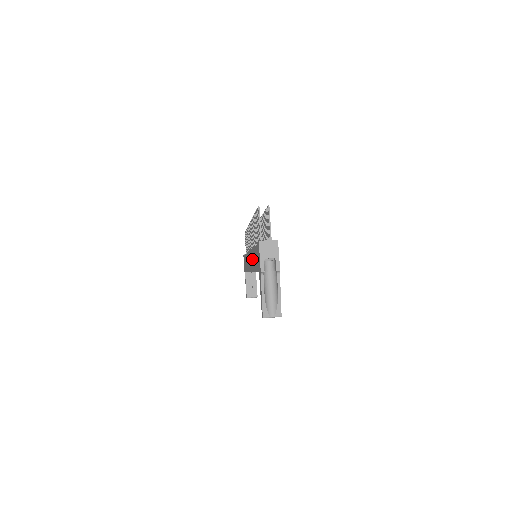
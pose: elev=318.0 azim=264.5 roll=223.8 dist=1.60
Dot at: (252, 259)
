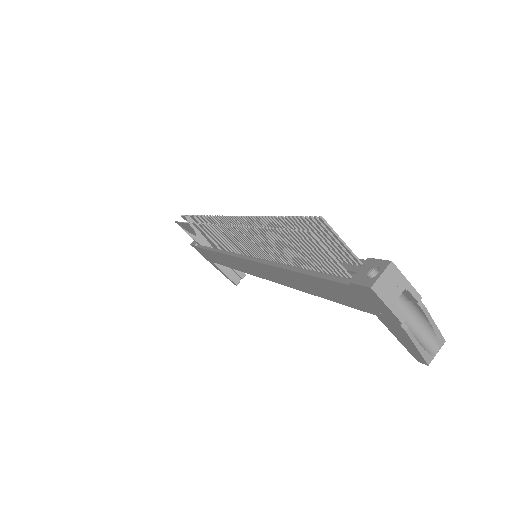
Dot at: (287, 278)
